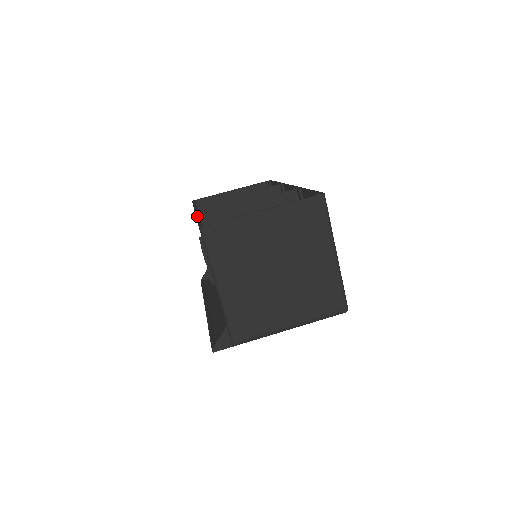
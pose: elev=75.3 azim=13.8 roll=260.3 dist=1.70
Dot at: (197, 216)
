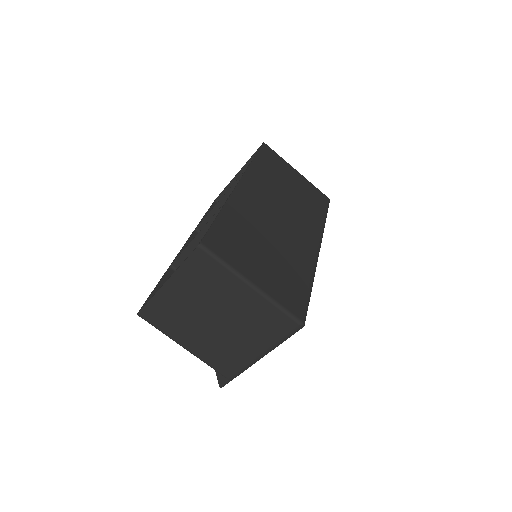
Dot at: (165, 272)
